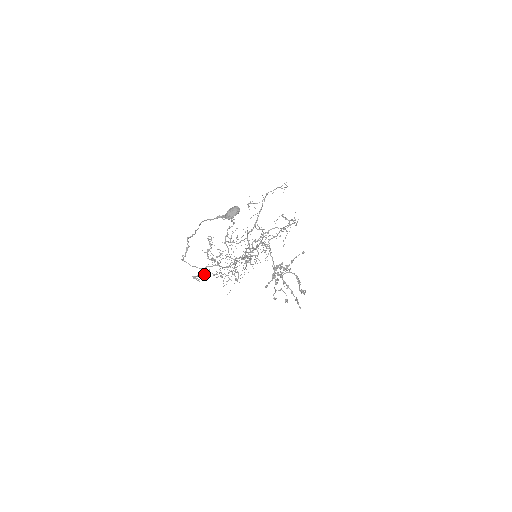
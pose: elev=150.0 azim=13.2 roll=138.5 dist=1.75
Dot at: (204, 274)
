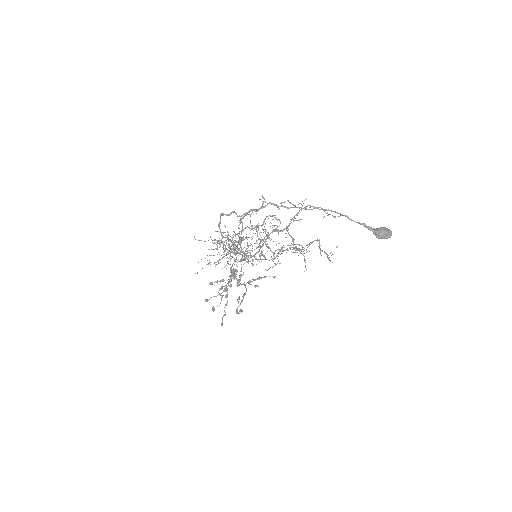
Dot at: occluded
